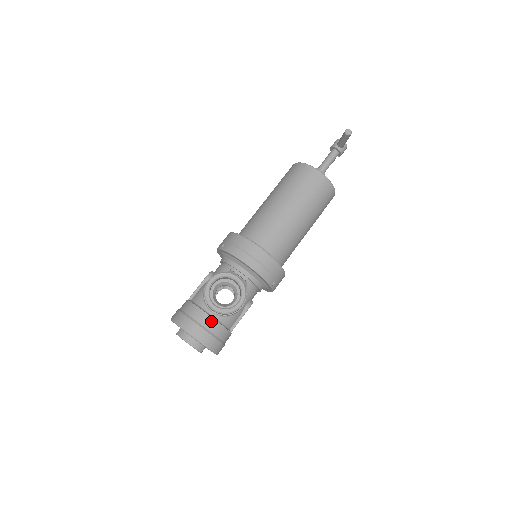
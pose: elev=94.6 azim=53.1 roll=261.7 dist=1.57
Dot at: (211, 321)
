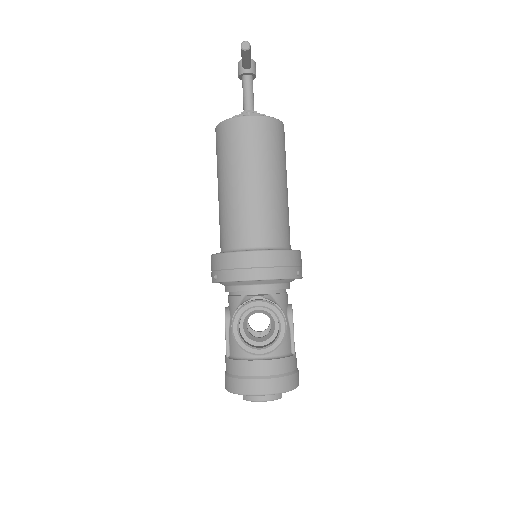
Dot at: (268, 364)
